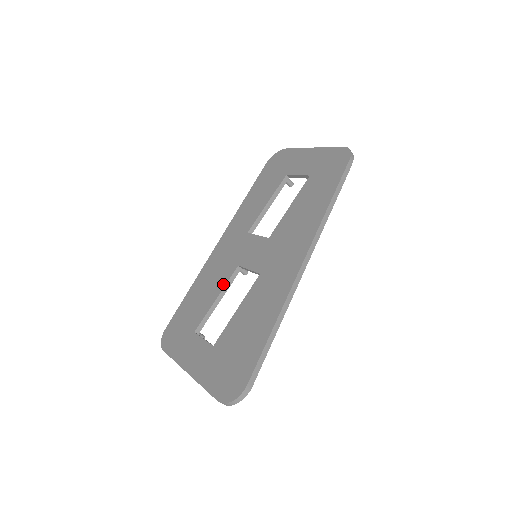
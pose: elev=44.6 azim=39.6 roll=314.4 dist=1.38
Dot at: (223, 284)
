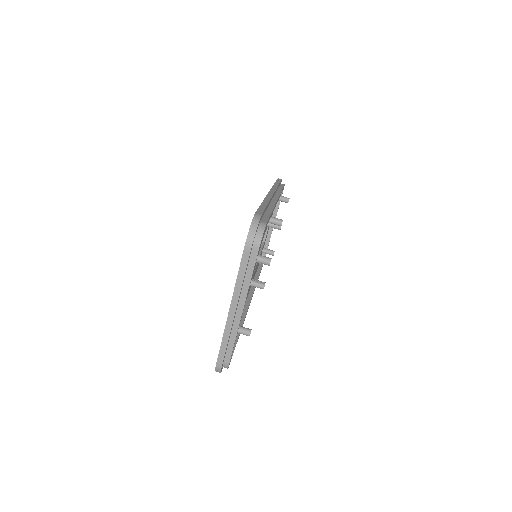
Dot at: occluded
